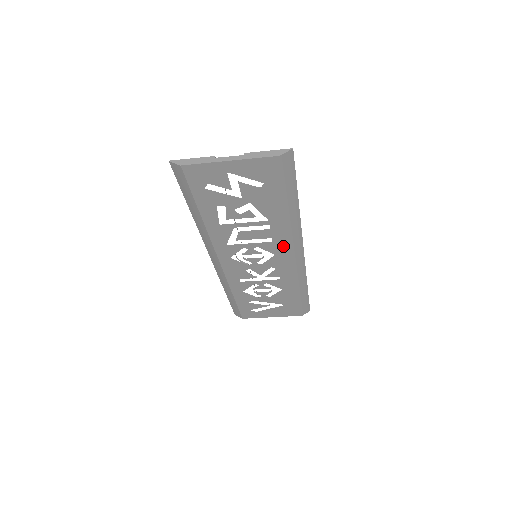
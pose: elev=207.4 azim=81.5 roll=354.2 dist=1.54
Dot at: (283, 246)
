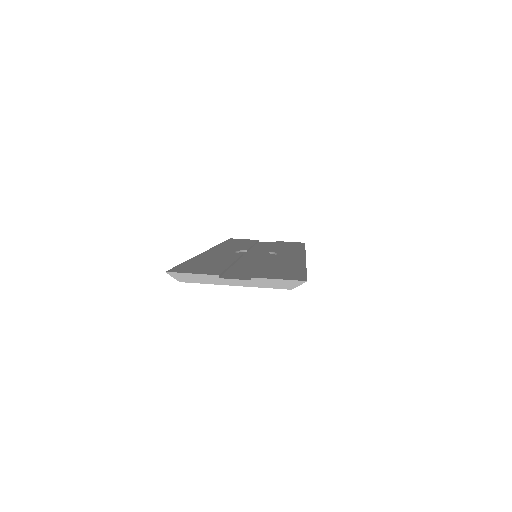
Dot at: occluded
